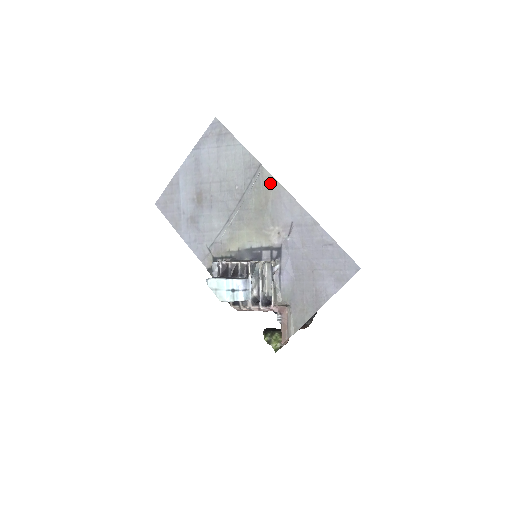
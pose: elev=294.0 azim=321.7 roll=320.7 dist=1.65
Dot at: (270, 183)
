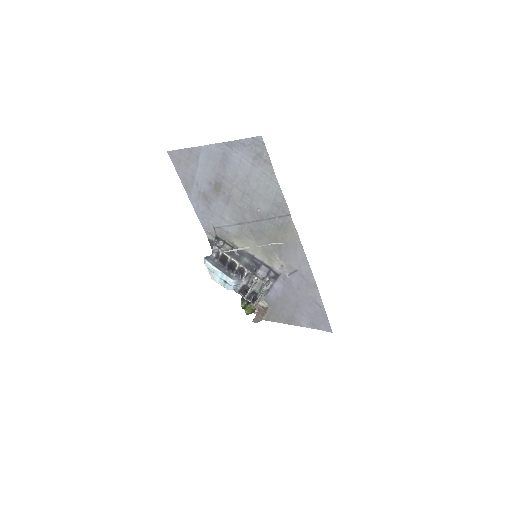
Dot at: (292, 234)
